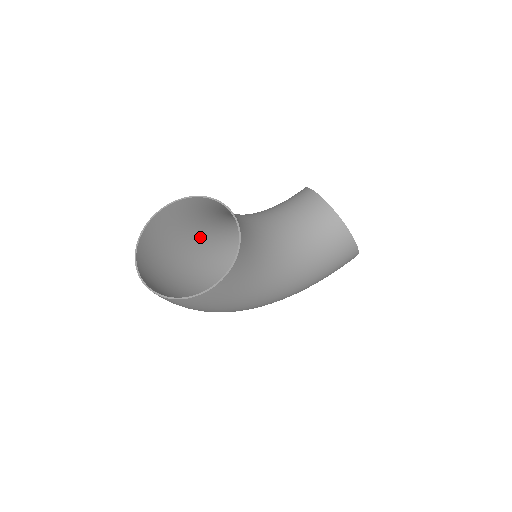
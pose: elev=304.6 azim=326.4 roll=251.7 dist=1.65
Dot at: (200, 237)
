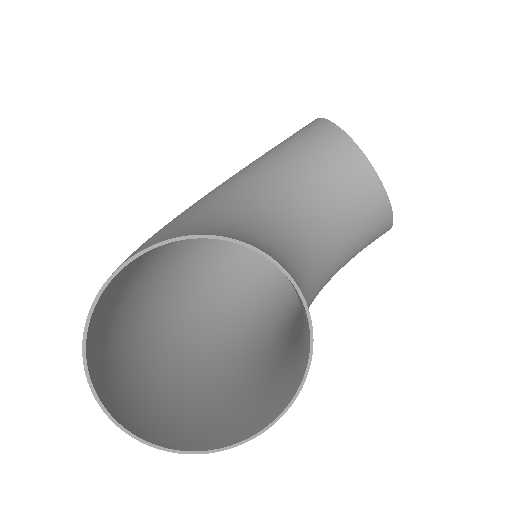
Dot at: occluded
